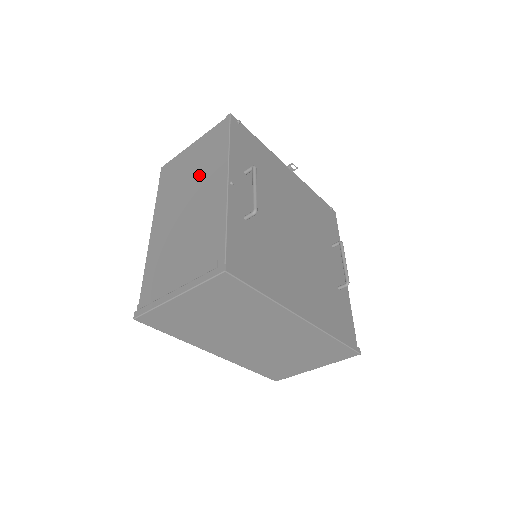
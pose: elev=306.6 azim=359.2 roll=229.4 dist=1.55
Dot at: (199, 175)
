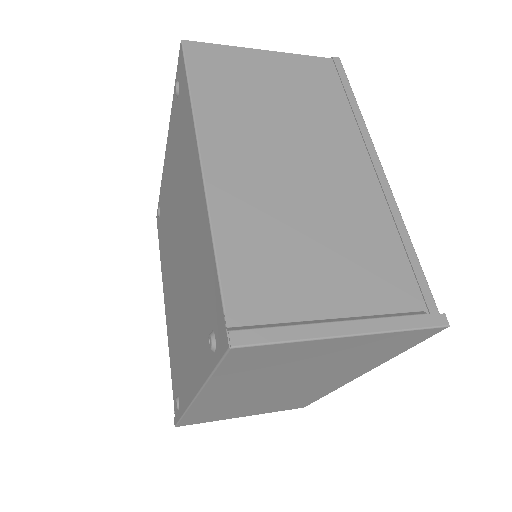
Dot at: (307, 120)
